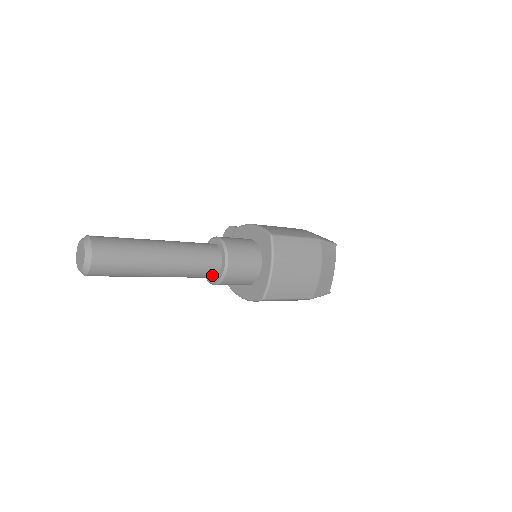
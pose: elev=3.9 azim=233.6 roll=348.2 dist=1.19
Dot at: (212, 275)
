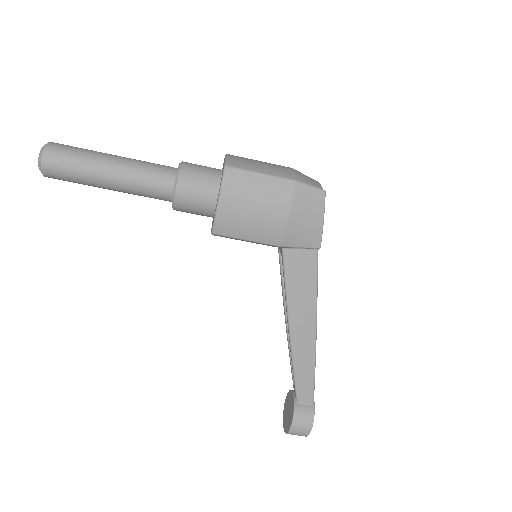
Dot at: (170, 175)
